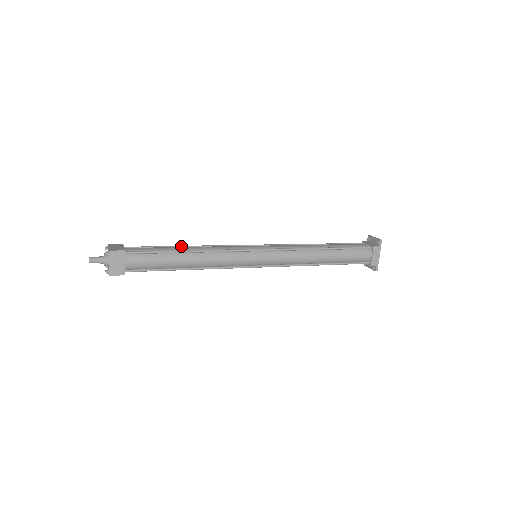
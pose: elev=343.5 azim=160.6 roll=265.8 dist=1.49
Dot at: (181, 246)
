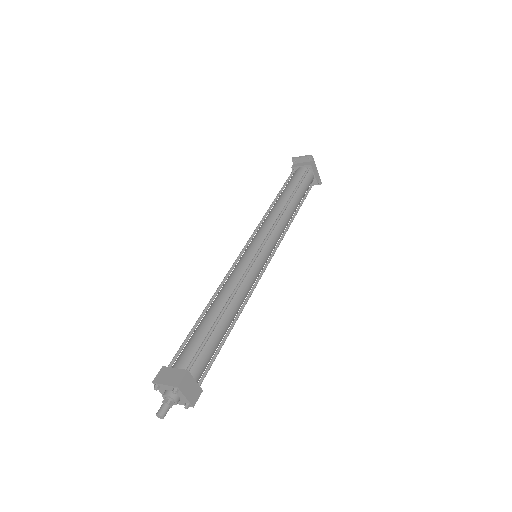
Dot at: (204, 311)
